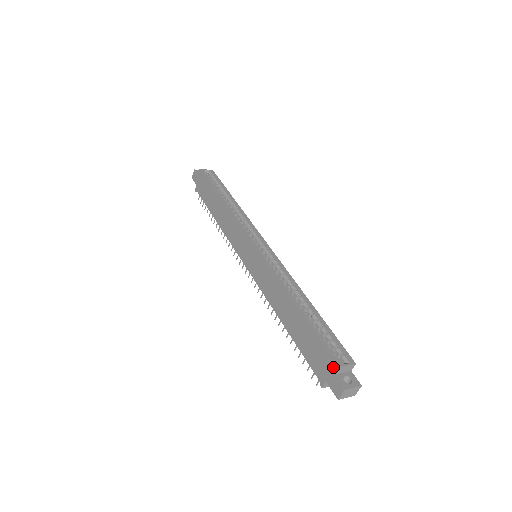
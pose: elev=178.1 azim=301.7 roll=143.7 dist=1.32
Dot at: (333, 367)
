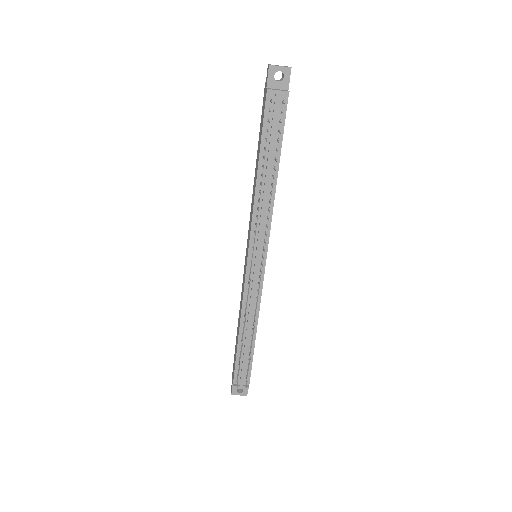
Dot at: (265, 88)
